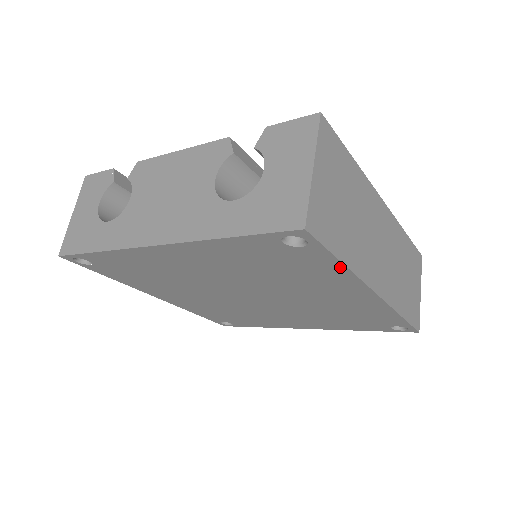
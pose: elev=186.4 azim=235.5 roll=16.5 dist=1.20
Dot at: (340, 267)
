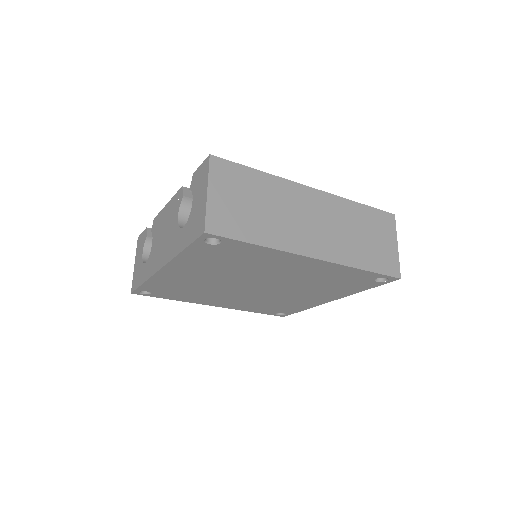
Dot at: (261, 248)
